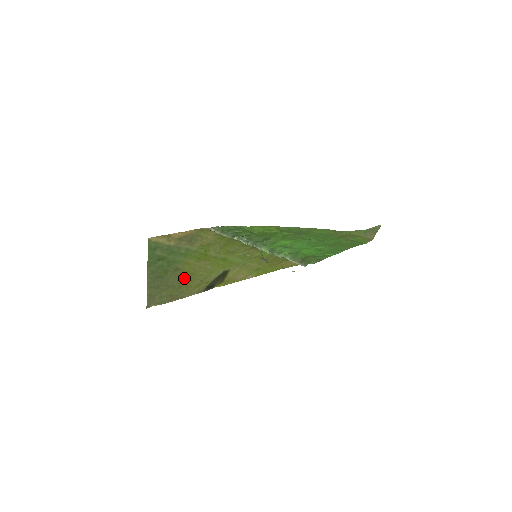
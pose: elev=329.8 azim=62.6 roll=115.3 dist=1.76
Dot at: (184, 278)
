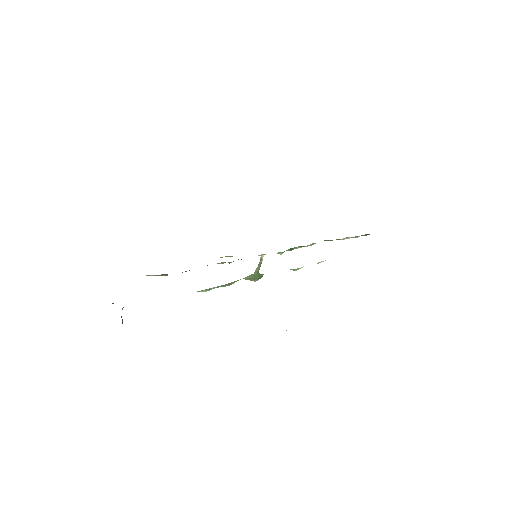
Dot at: occluded
